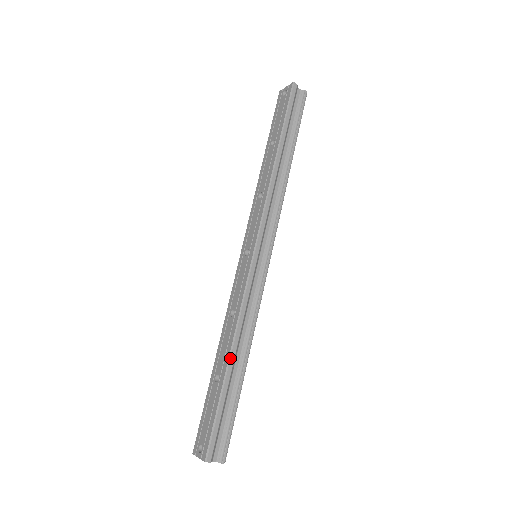
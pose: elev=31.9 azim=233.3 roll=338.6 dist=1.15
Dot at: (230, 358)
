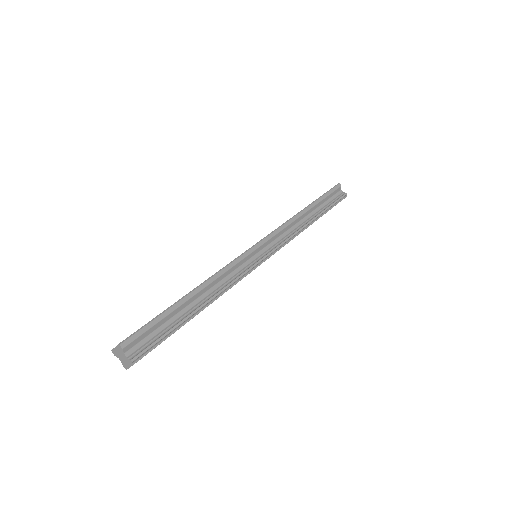
Dot at: (192, 291)
